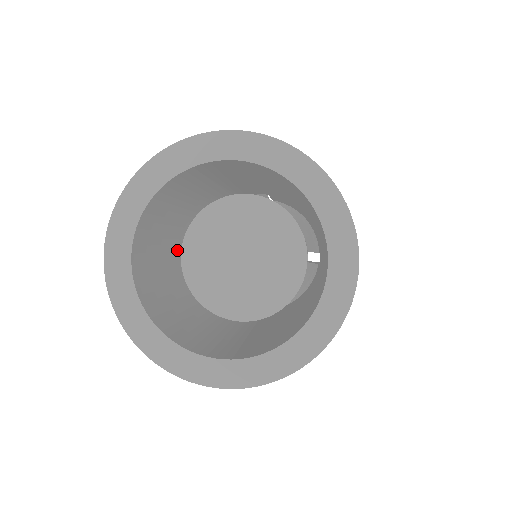
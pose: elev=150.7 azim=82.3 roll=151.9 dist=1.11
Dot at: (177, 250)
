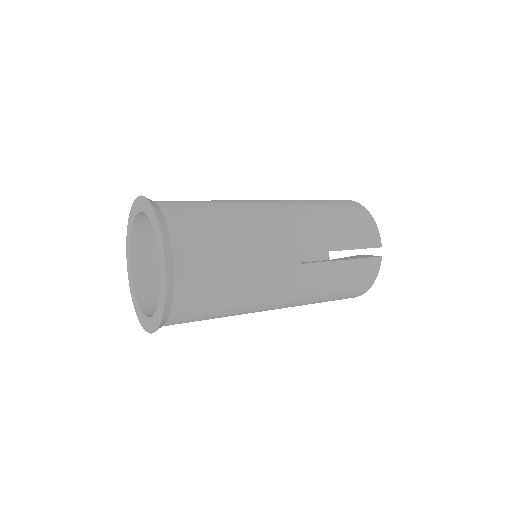
Dot at: occluded
